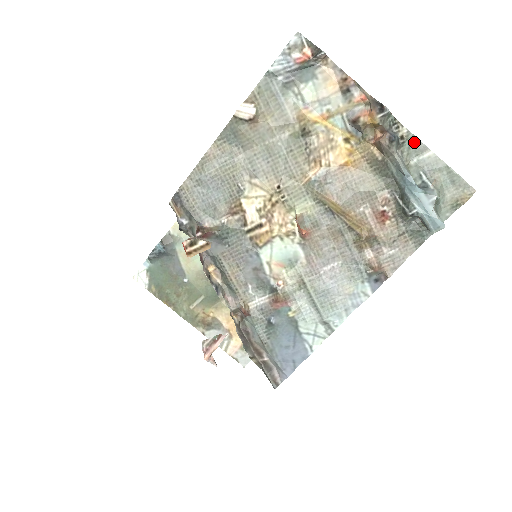
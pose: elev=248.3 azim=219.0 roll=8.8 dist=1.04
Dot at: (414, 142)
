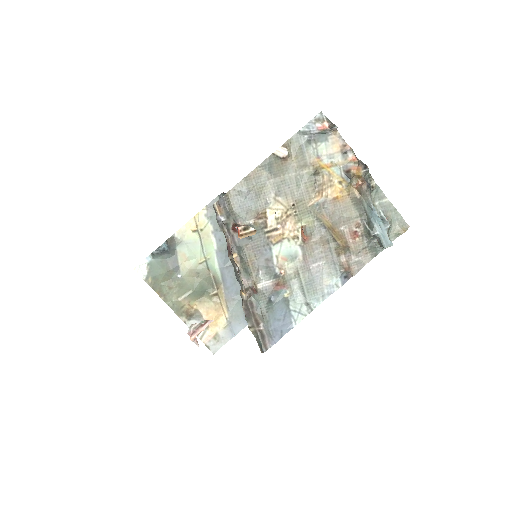
Dot at: (379, 191)
